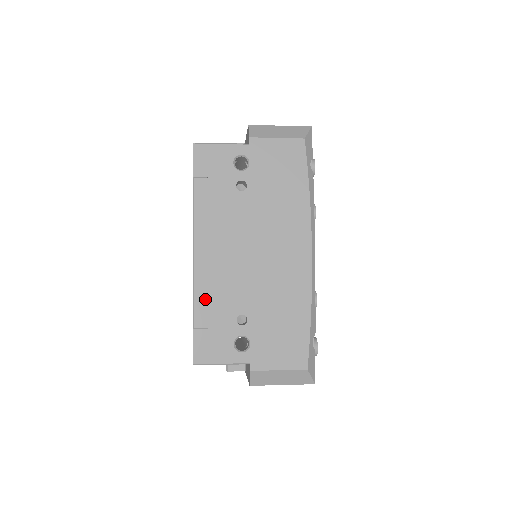
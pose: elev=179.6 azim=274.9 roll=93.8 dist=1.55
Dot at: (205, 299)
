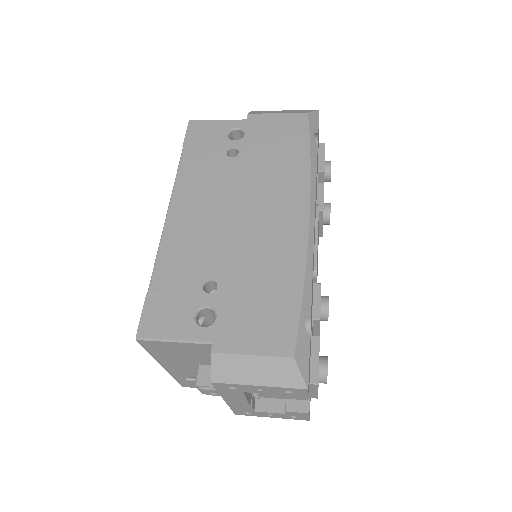
Dot at: (169, 261)
